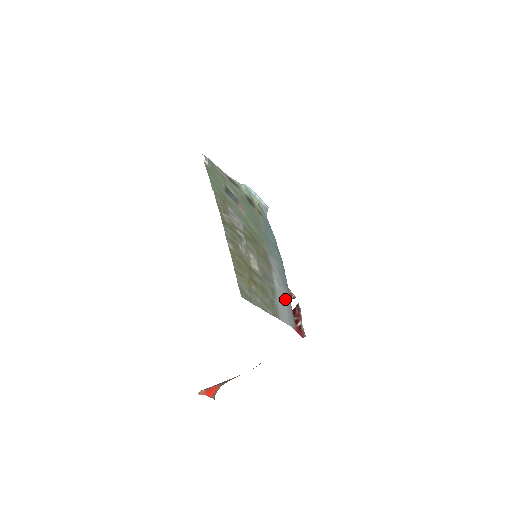
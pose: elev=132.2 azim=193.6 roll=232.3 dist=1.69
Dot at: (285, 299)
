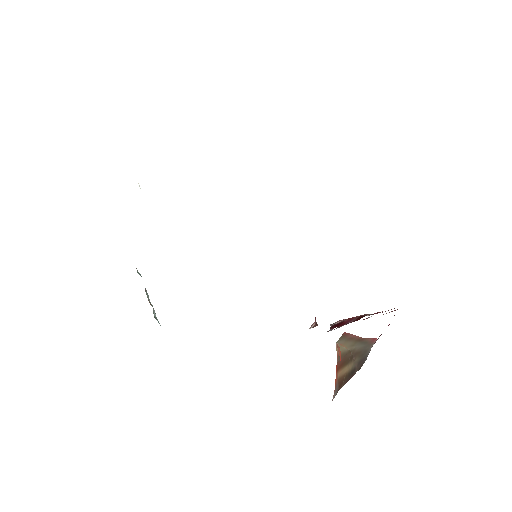
Dot at: occluded
